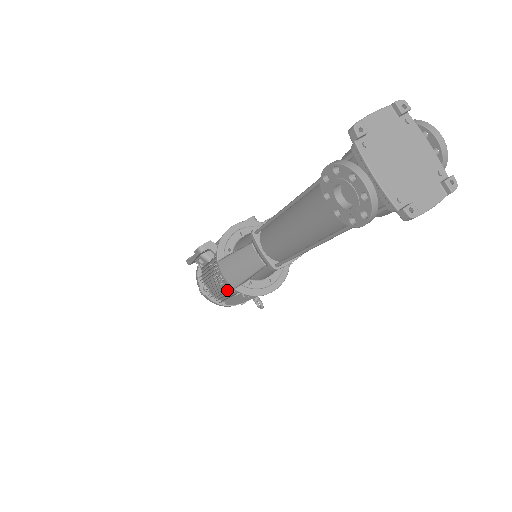
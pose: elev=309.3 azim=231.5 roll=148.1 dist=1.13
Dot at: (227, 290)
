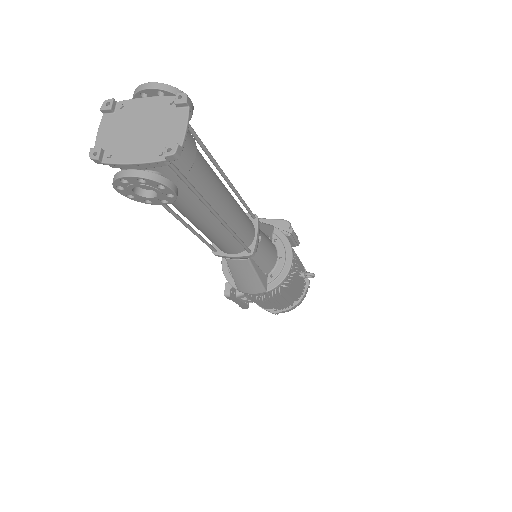
Dot at: (275, 295)
